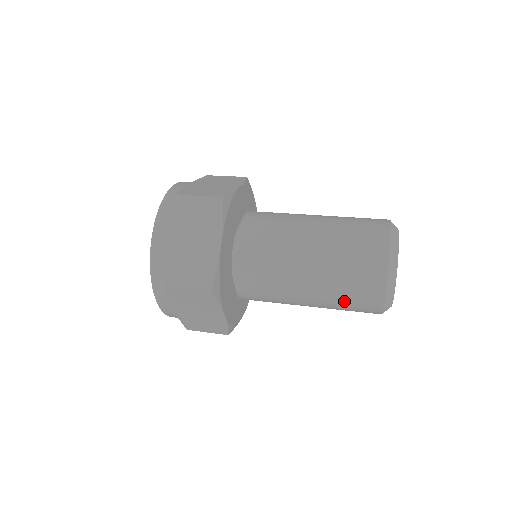
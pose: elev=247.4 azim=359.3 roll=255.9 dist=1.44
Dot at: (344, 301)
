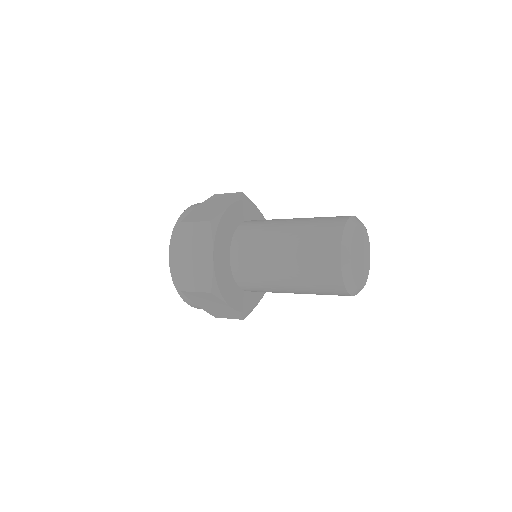
Dot at: (309, 254)
